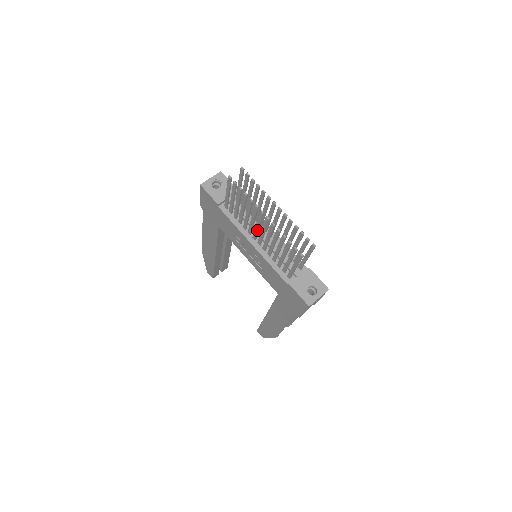
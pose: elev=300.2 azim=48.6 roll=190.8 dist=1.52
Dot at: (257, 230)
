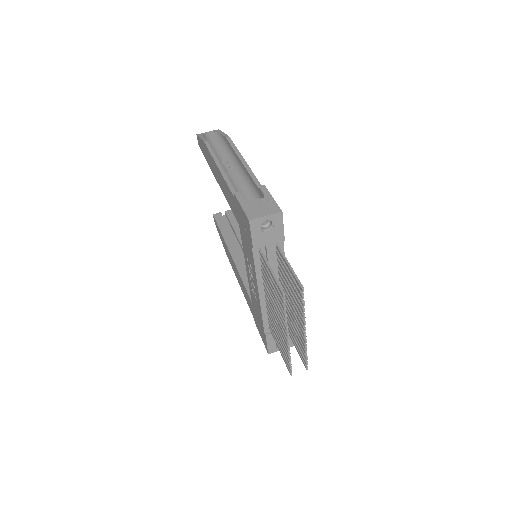
Dot at: (272, 307)
